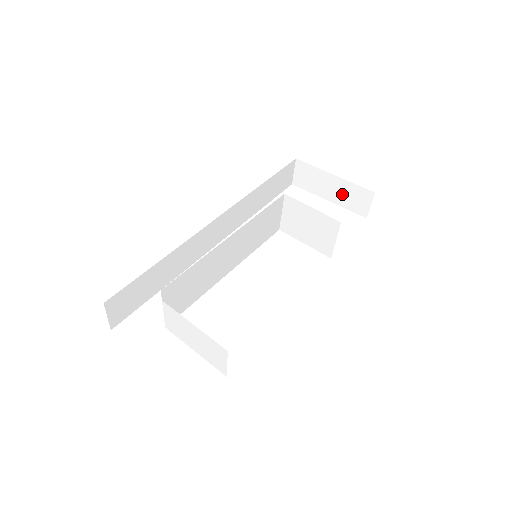
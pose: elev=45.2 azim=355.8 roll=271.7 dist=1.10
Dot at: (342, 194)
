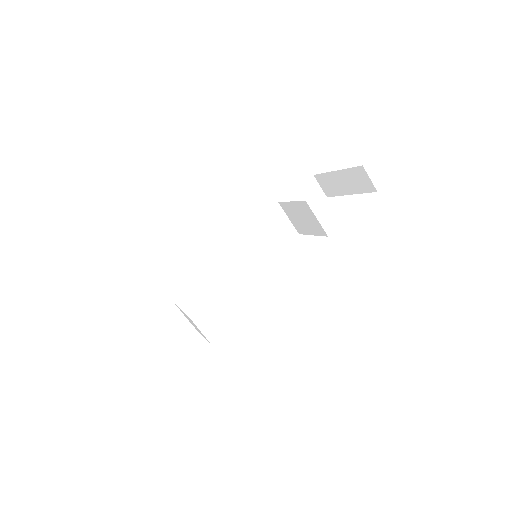
Dot at: (351, 183)
